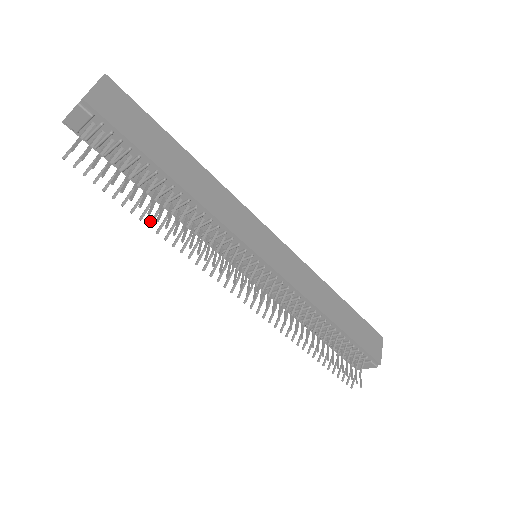
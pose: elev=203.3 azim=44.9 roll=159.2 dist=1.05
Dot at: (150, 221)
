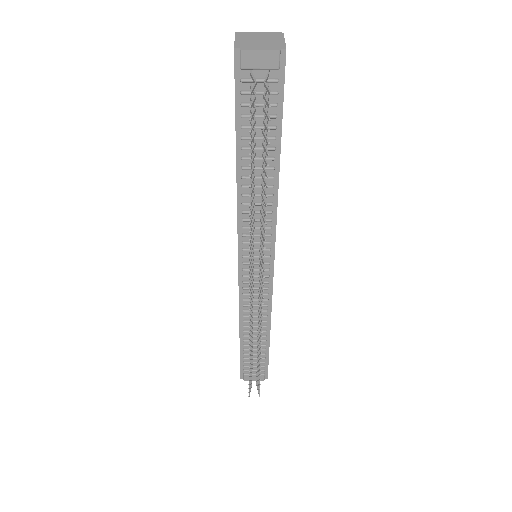
Dot at: (252, 191)
